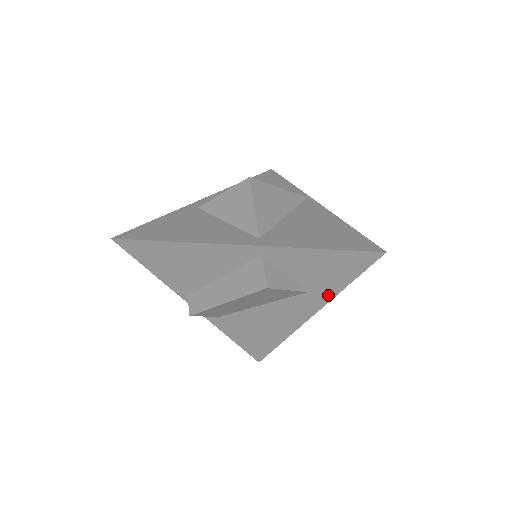
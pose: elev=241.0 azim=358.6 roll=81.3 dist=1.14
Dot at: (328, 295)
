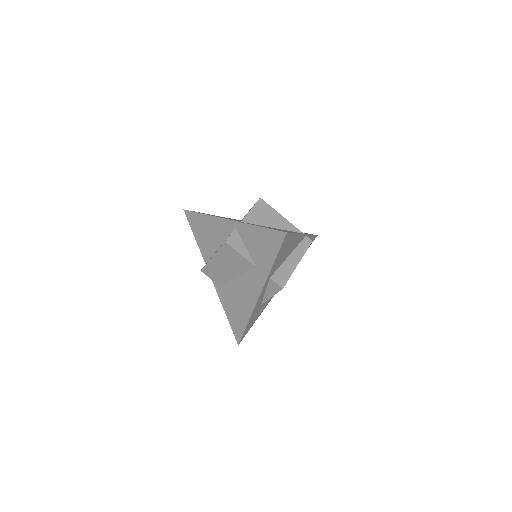
Dot at: (266, 272)
